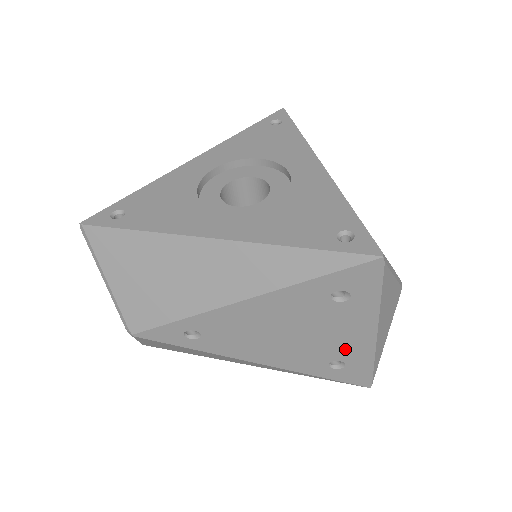
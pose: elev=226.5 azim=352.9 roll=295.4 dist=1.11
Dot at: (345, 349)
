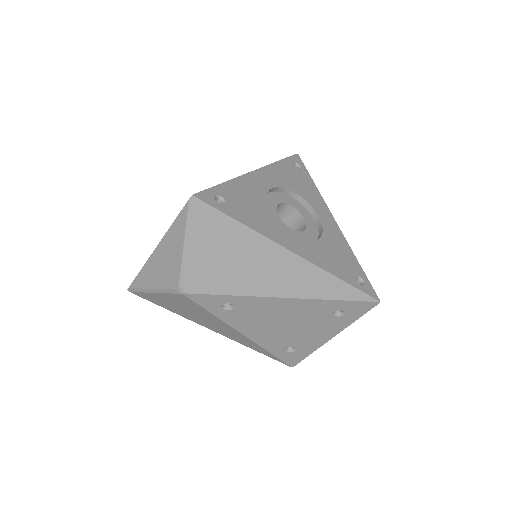
Dot at: (306, 342)
